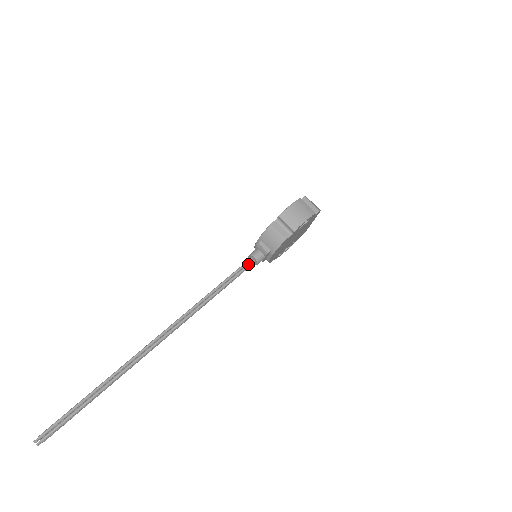
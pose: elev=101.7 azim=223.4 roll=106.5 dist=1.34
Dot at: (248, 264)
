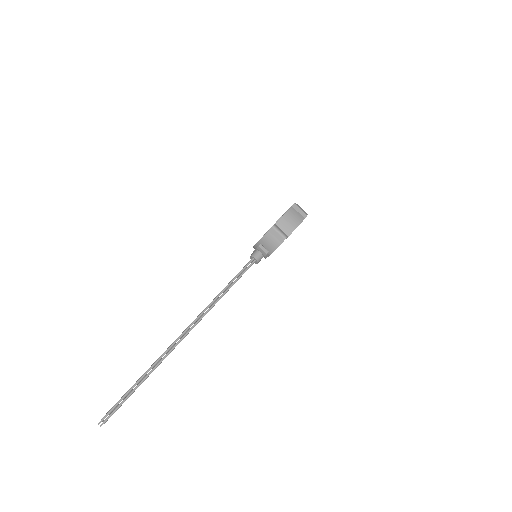
Dot at: (250, 264)
